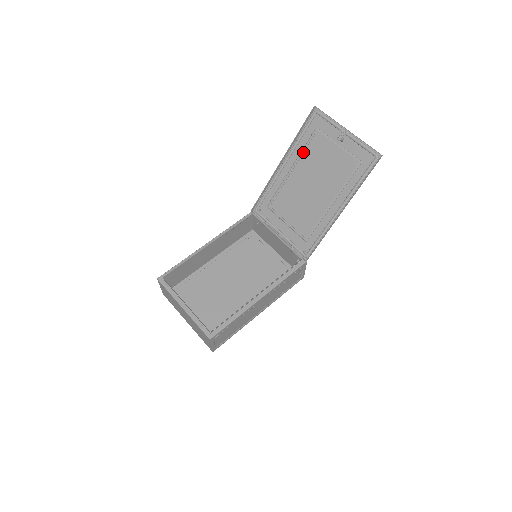
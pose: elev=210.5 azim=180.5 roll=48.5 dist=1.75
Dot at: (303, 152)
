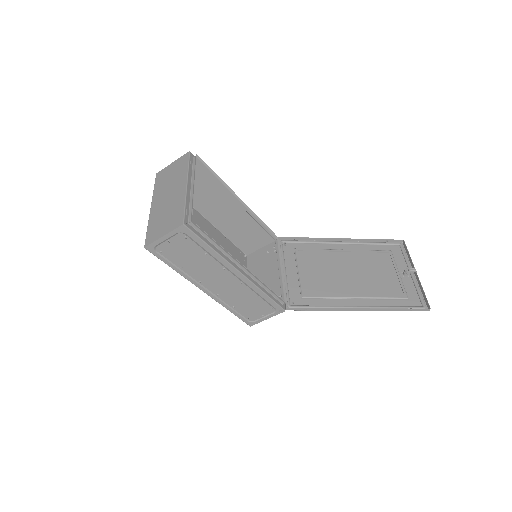
Dot at: (366, 251)
